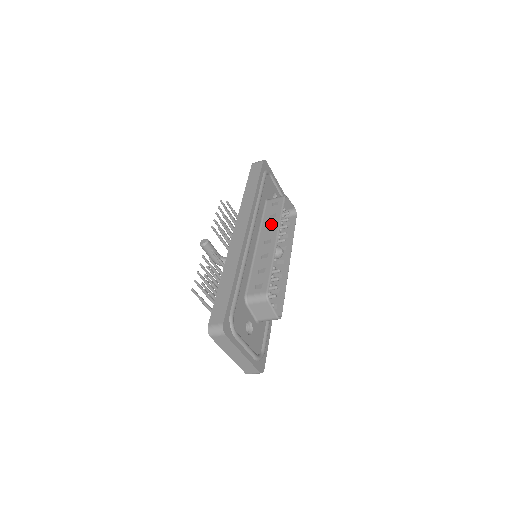
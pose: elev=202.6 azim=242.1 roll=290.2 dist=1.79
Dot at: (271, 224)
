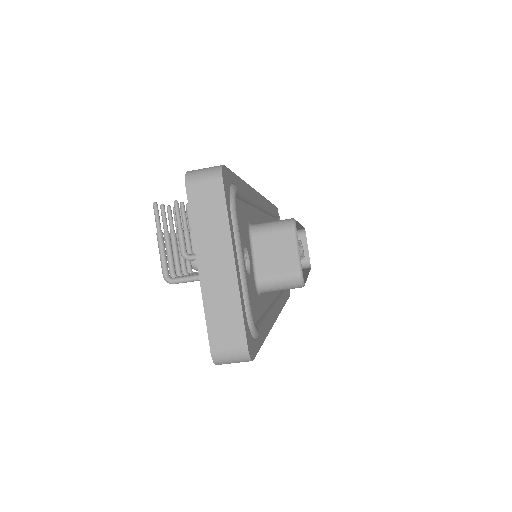
Dot at: occluded
